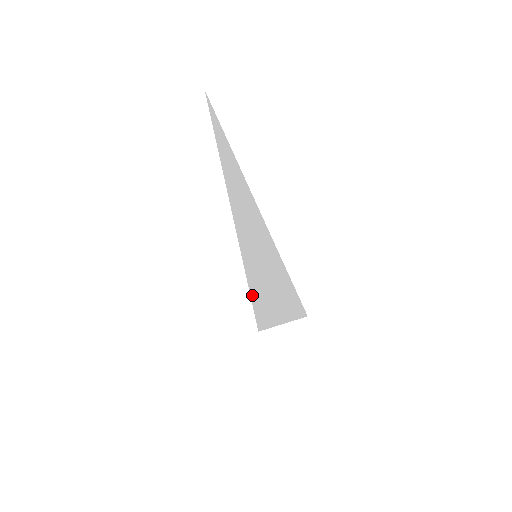
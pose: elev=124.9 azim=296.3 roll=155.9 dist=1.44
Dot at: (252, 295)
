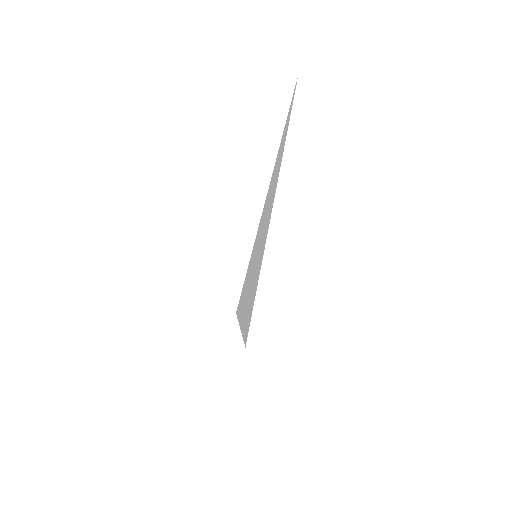
Dot at: occluded
